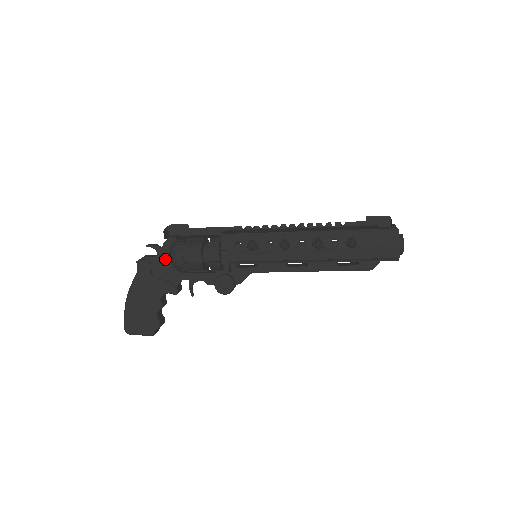
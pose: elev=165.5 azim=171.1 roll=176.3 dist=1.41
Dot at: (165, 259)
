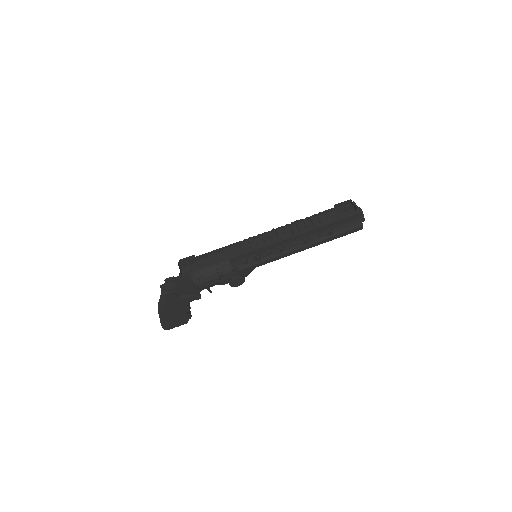
Dot at: (185, 285)
